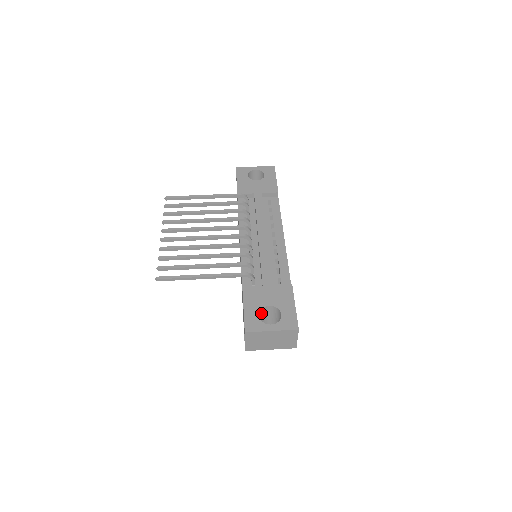
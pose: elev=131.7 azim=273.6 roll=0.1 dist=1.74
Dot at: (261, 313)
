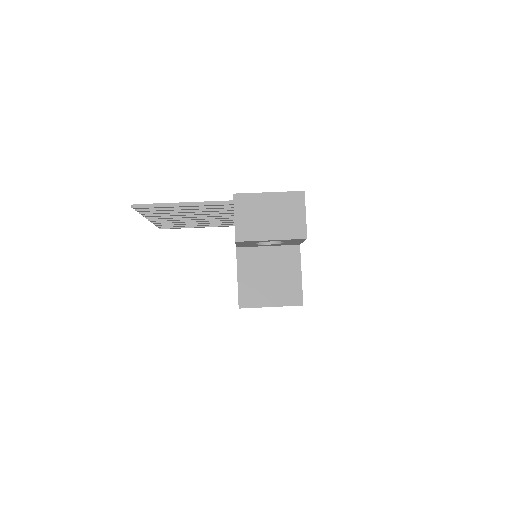
Dot at: occluded
